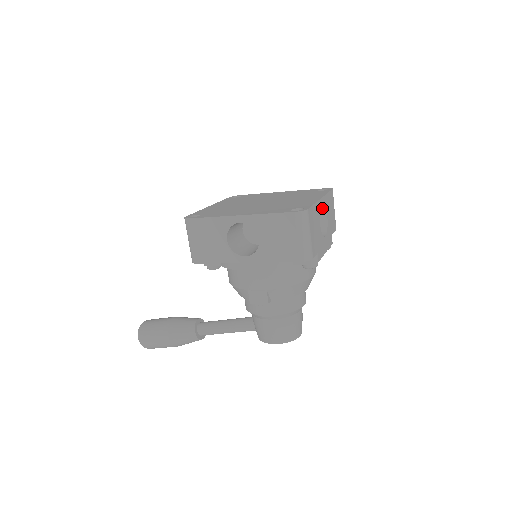
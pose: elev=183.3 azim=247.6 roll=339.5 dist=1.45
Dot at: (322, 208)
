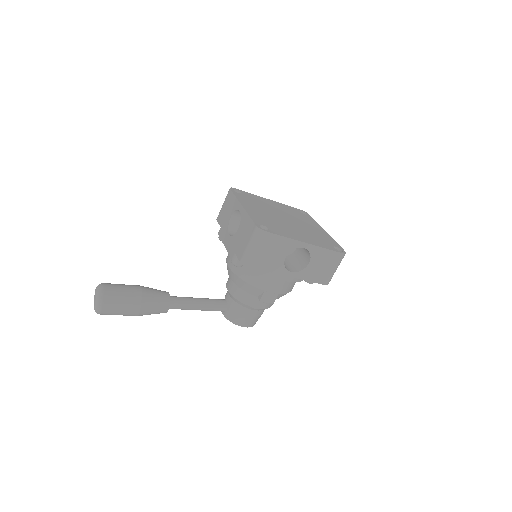
Dot at: occluded
